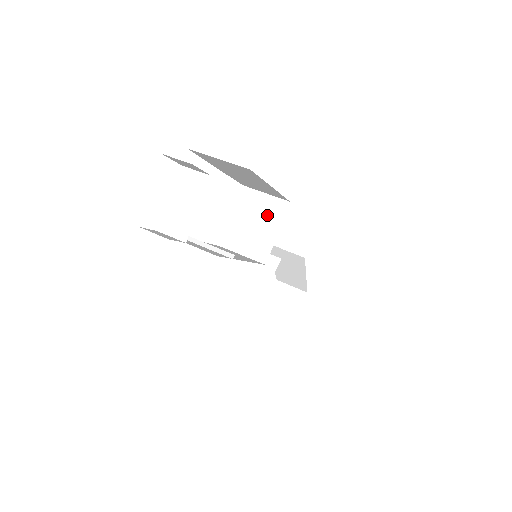
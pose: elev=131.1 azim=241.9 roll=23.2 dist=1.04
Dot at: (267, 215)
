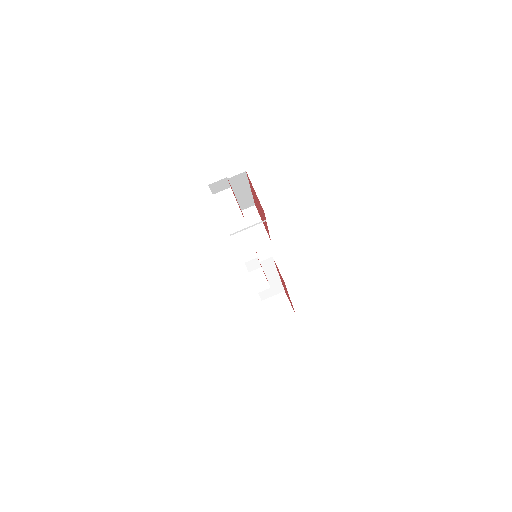
Dot at: (250, 220)
